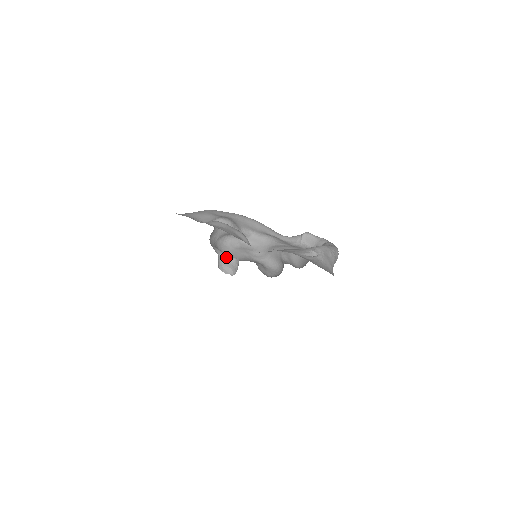
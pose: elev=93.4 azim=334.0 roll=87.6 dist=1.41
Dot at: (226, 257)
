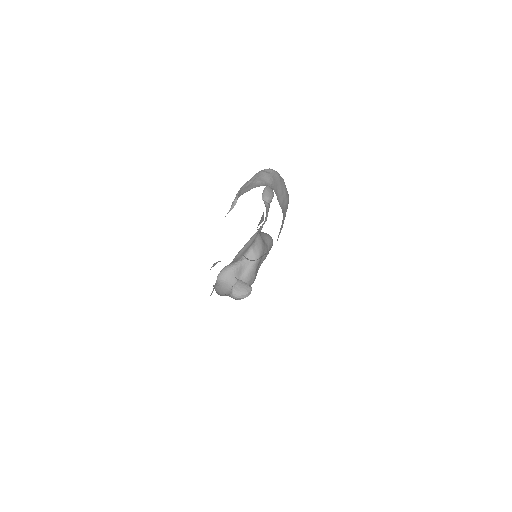
Dot at: (234, 288)
